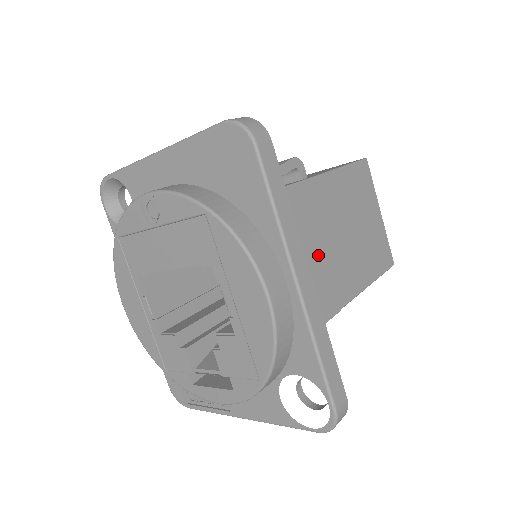
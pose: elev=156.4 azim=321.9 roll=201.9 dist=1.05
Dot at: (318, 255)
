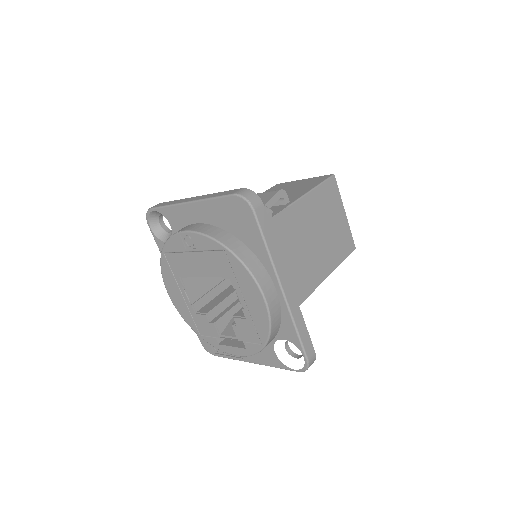
Dot at: (298, 257)
